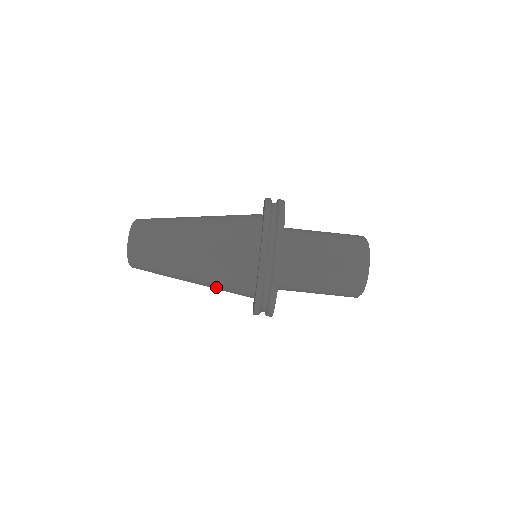
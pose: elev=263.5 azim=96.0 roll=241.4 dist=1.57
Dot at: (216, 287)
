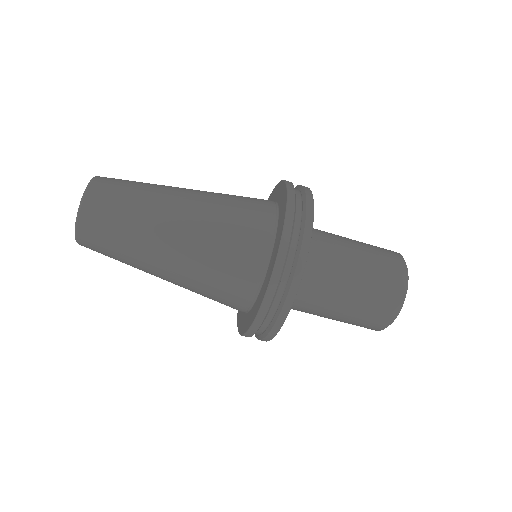
Dot at: occluded
